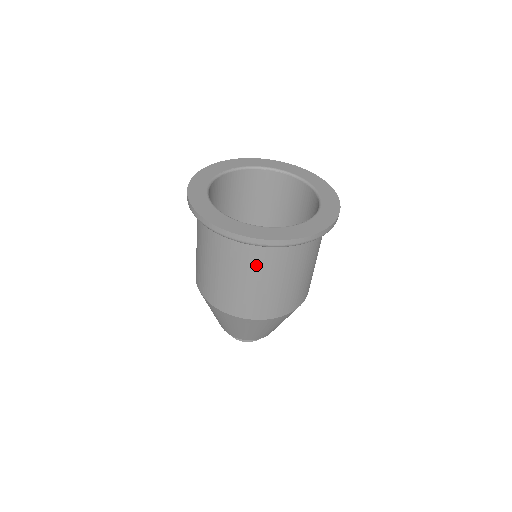
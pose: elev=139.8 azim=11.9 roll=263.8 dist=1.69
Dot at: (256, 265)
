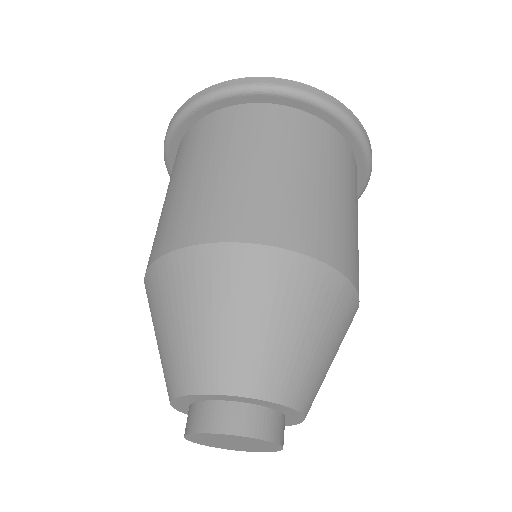
Dot at: (347, 175)
